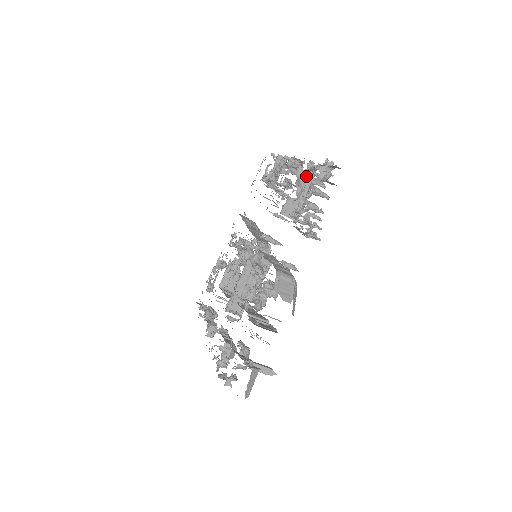
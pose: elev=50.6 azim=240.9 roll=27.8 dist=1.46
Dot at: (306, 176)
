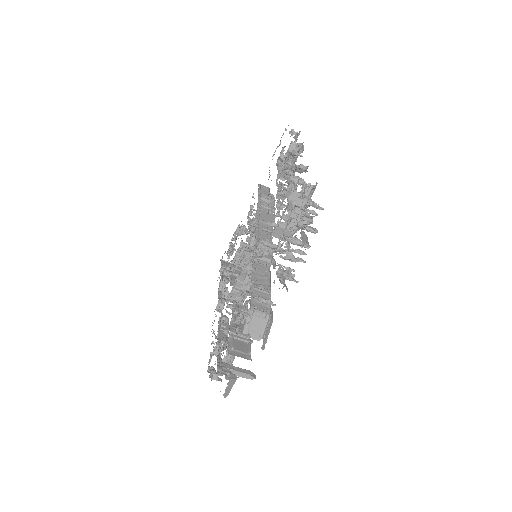
Dot at: (290, 213)
